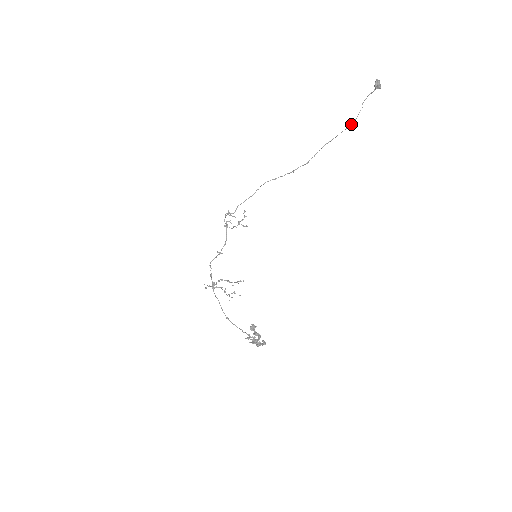
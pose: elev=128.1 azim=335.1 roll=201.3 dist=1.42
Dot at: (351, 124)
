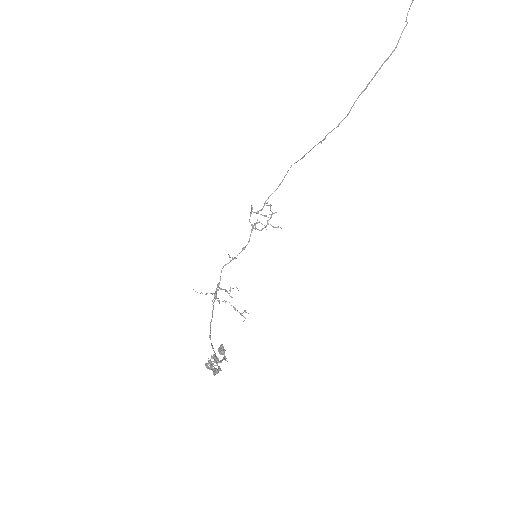
Dot at: (391, 53)
